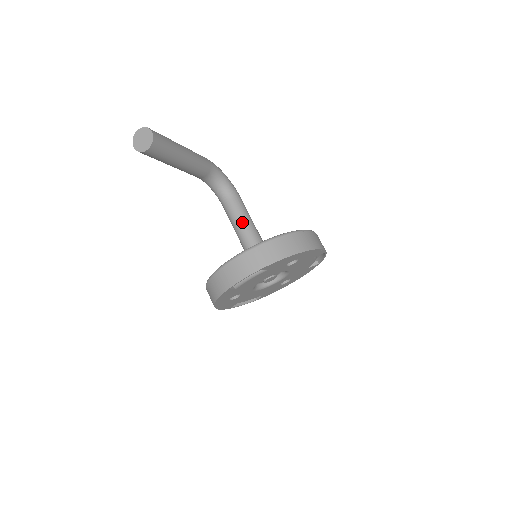
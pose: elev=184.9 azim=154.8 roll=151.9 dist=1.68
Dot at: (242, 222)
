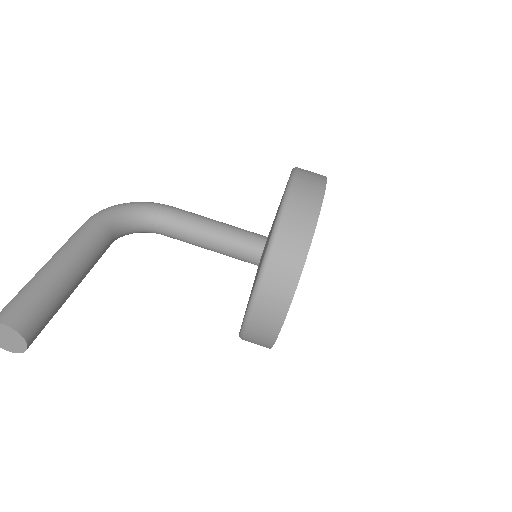
Dot at: (204, 237)
